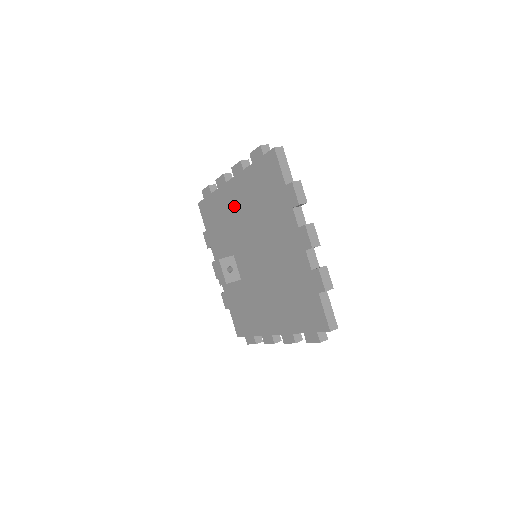
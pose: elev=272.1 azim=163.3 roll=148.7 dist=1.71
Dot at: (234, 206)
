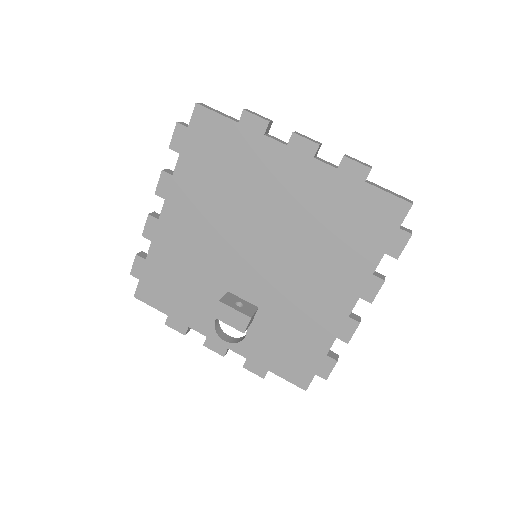
Dot at: (188, 232)
